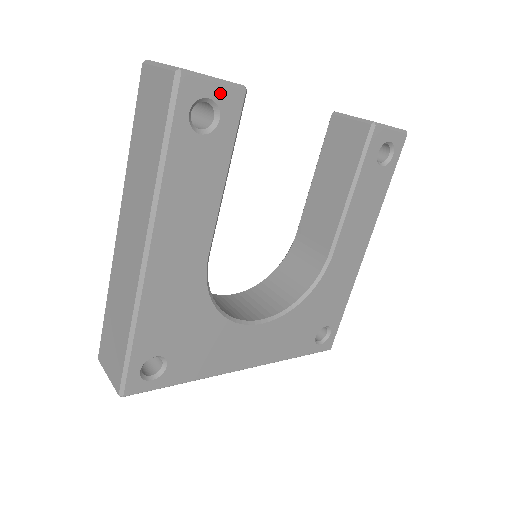
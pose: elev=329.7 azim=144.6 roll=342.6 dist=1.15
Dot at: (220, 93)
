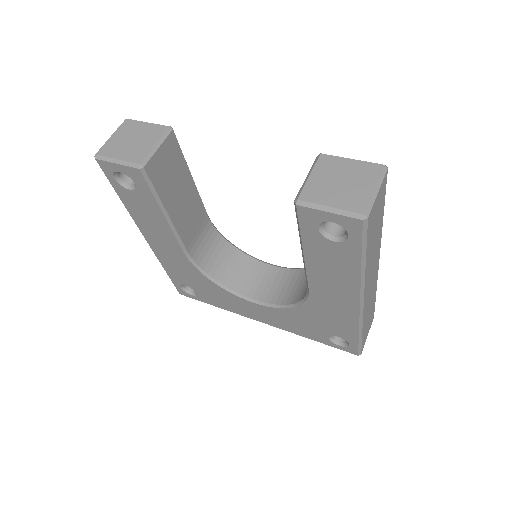
Dot at: (124, 169)
